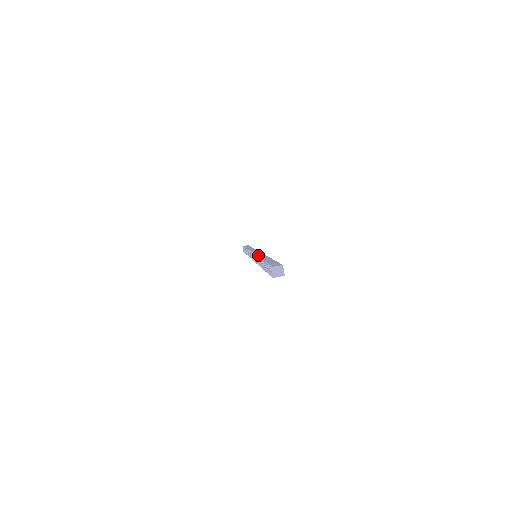
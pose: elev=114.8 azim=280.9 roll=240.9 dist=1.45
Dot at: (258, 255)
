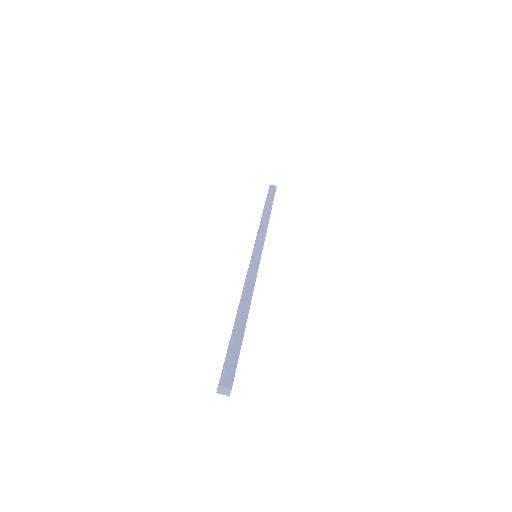
Dot at: (248, 280)
